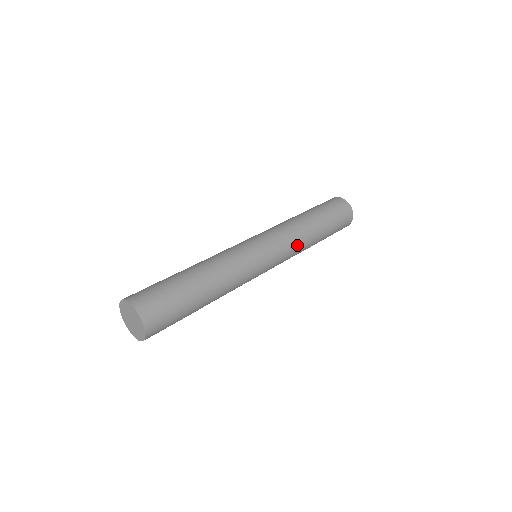
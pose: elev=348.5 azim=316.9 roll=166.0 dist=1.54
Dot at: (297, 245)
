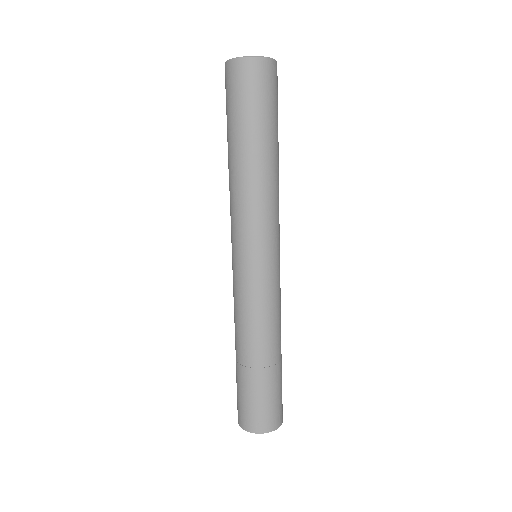
Dot at: occluded
